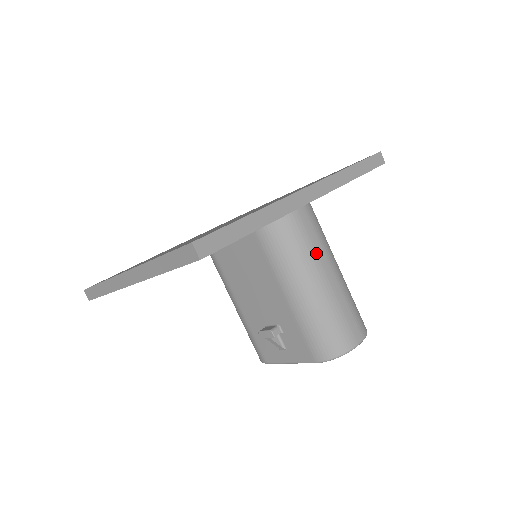
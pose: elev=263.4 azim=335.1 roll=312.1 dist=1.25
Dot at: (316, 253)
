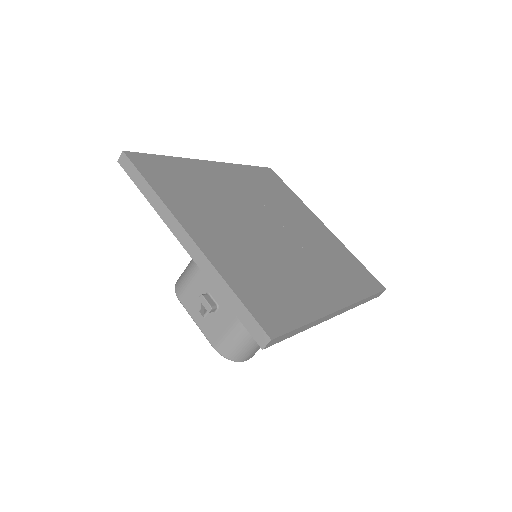
Dot at: occluded
